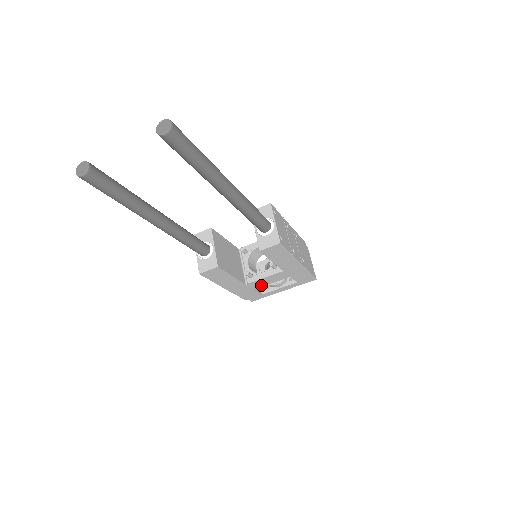
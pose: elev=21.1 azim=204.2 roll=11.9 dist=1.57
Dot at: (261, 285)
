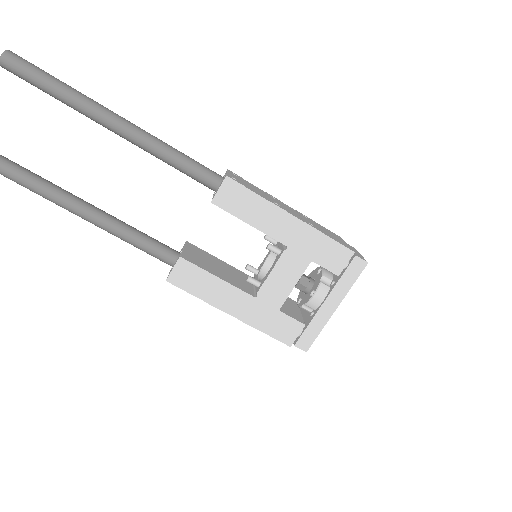
Dot at: (282, 295)
